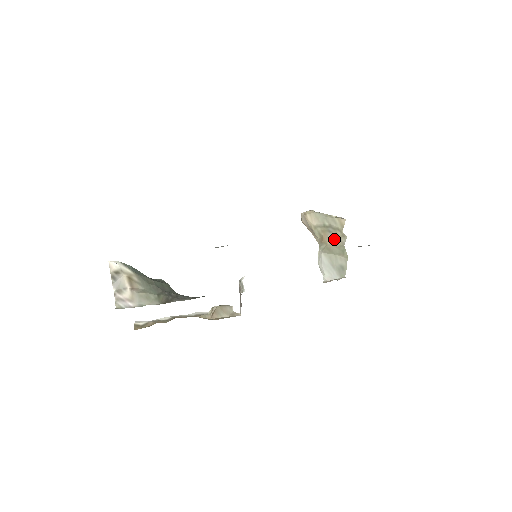
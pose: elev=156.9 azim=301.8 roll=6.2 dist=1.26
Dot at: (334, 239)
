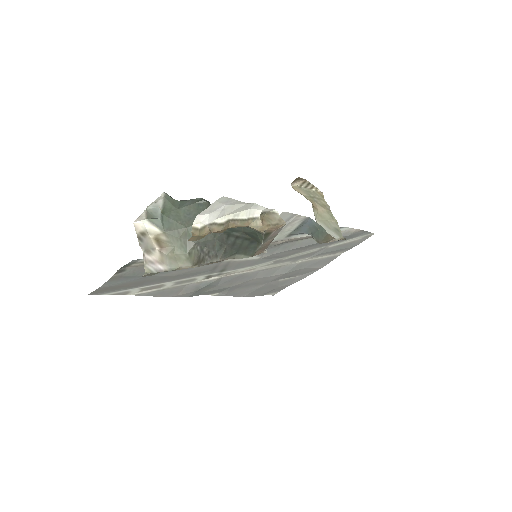
Dot at: (321, 206)
